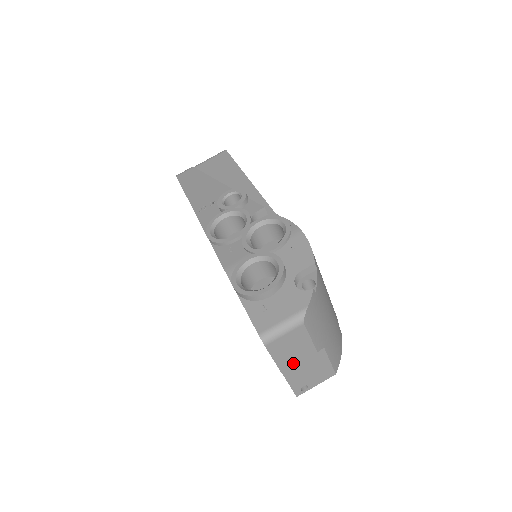
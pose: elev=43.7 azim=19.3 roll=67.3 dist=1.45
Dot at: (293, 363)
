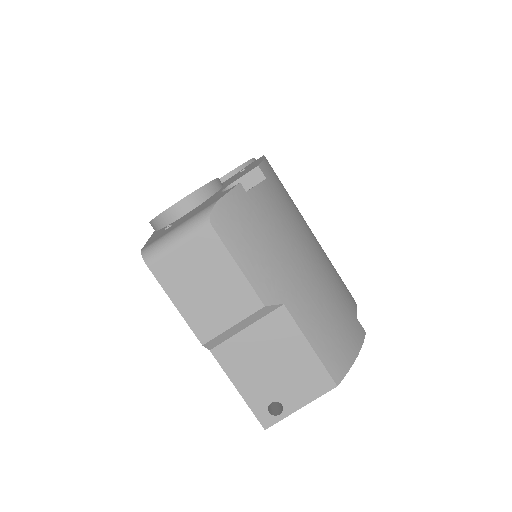
Dot at: (219, 323)
